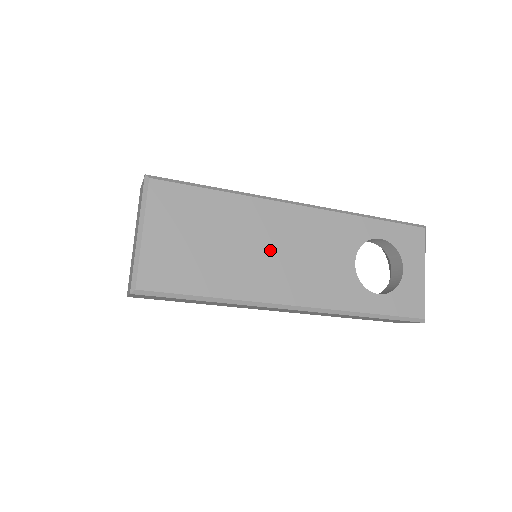
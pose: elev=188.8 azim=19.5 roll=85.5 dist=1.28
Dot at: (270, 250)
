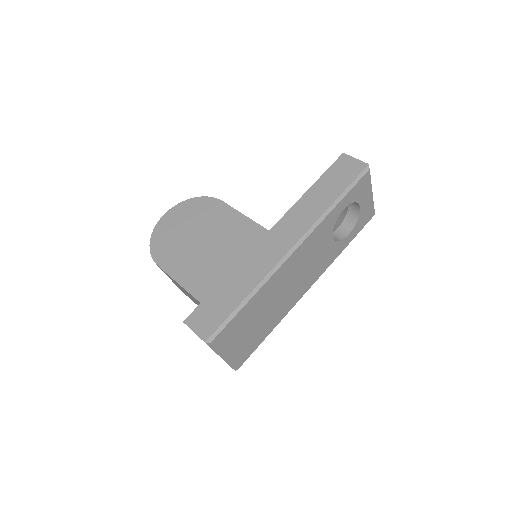
Dot at: (288, 287)
